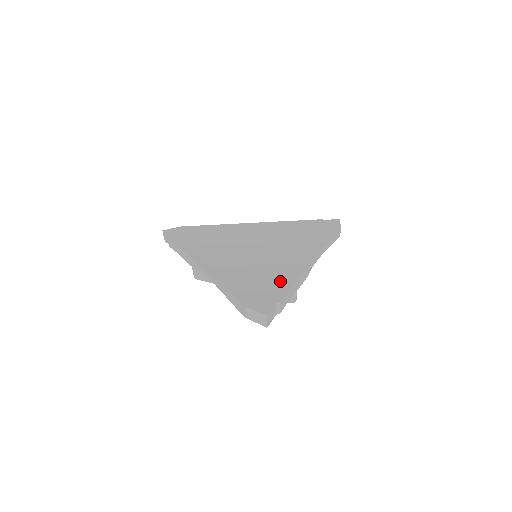
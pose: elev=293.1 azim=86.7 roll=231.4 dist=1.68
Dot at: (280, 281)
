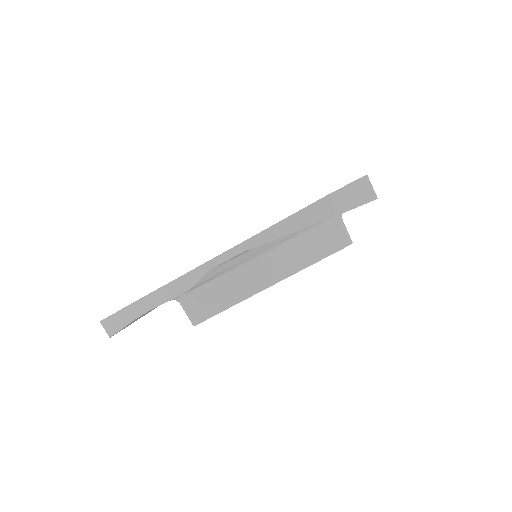
Dot at: occluded
